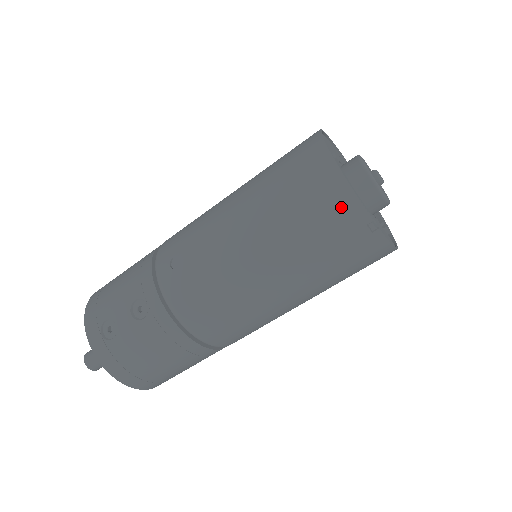
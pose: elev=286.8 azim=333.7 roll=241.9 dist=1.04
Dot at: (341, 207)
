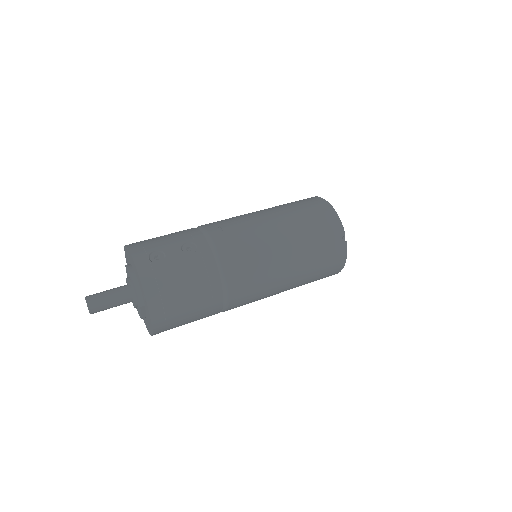
Dot at: (332, 222)
